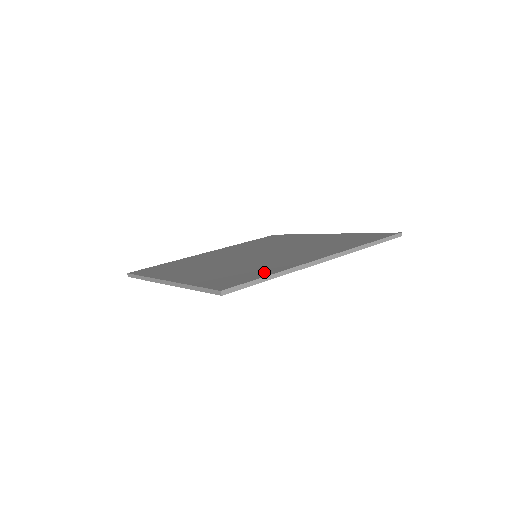
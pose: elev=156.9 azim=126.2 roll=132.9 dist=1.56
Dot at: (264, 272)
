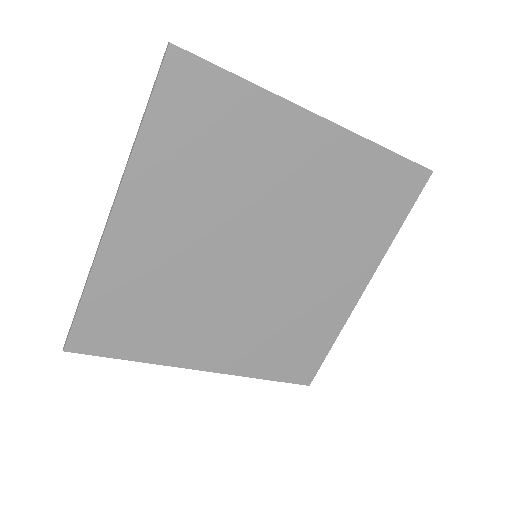
Dot at: (238, 103)
